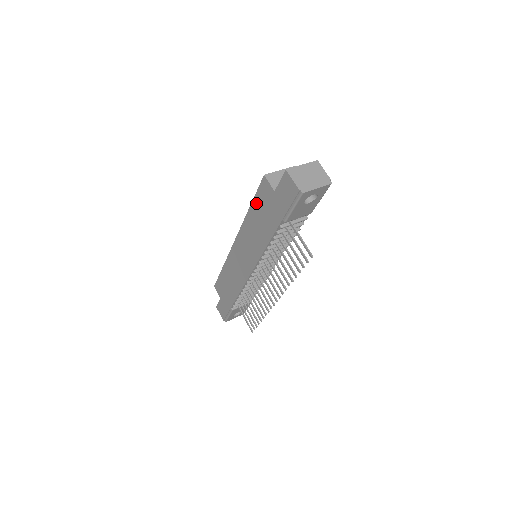
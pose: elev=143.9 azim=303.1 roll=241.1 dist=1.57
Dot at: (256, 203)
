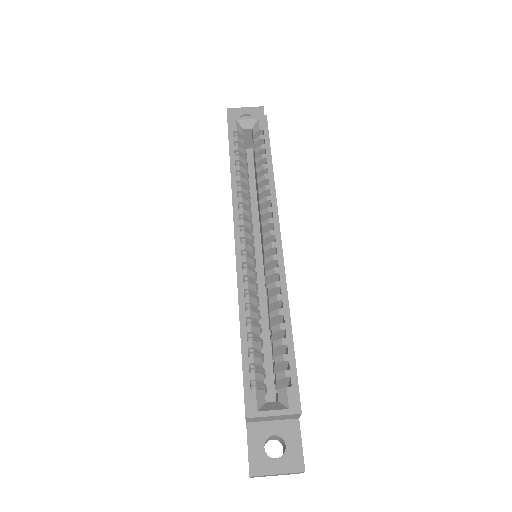
Dot at: (242, 360)
